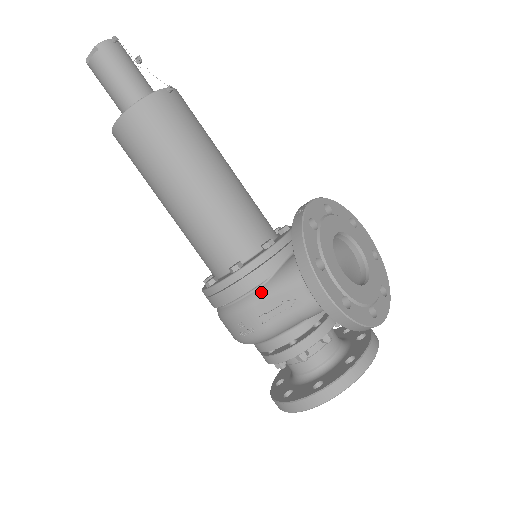
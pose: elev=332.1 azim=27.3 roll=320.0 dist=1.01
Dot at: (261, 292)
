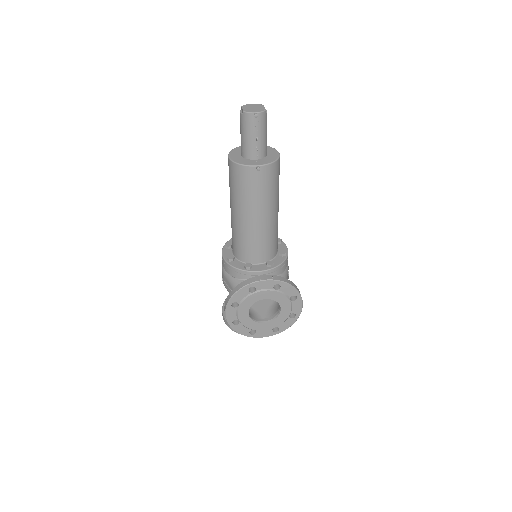
Dot at: (229, 277)
